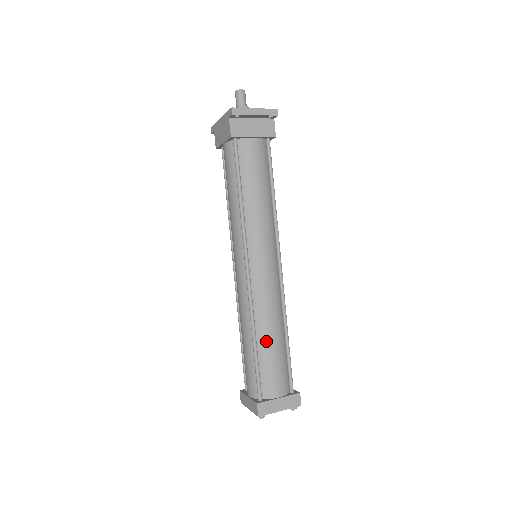
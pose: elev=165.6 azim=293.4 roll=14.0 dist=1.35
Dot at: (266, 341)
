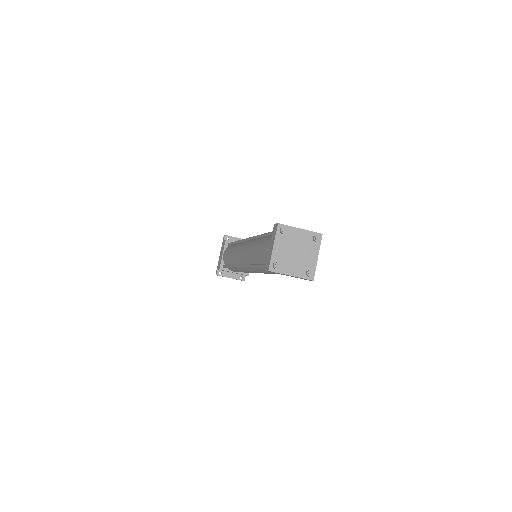
Dot at: occluded
